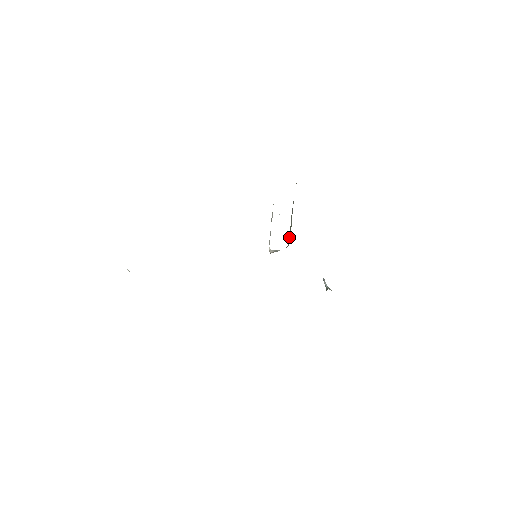
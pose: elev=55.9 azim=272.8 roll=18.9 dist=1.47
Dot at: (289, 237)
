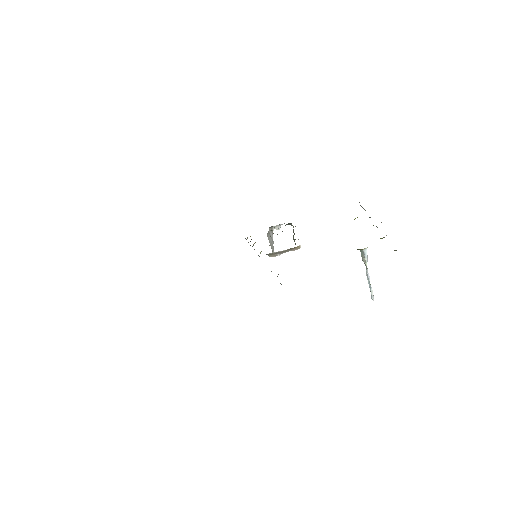
Dot at: (293, 235)
